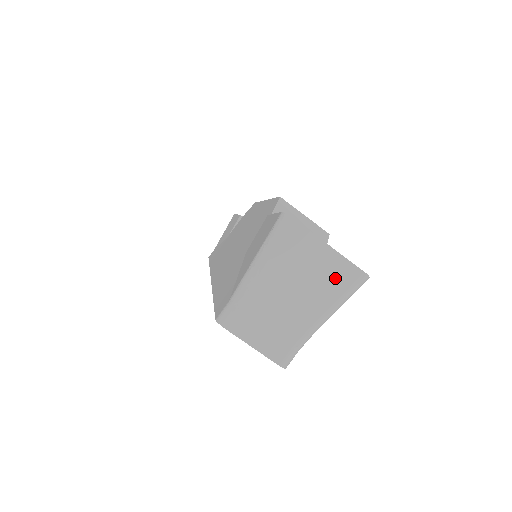
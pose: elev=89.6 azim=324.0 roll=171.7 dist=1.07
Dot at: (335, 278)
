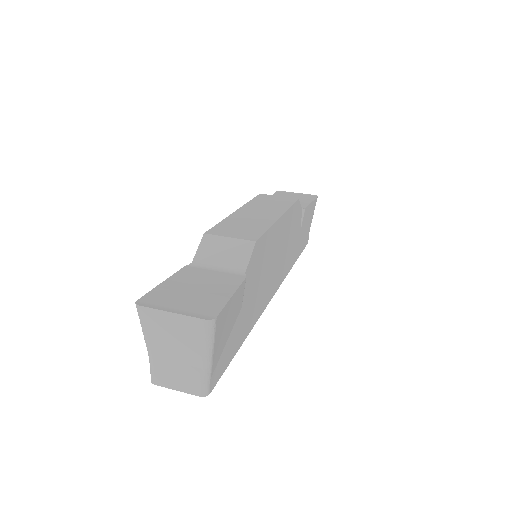
Dot at: (191, 331)
